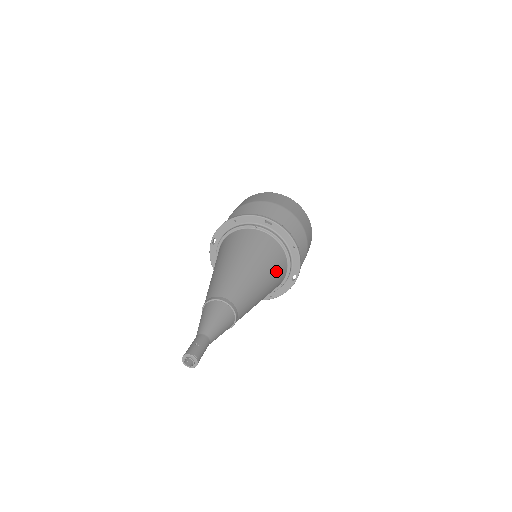
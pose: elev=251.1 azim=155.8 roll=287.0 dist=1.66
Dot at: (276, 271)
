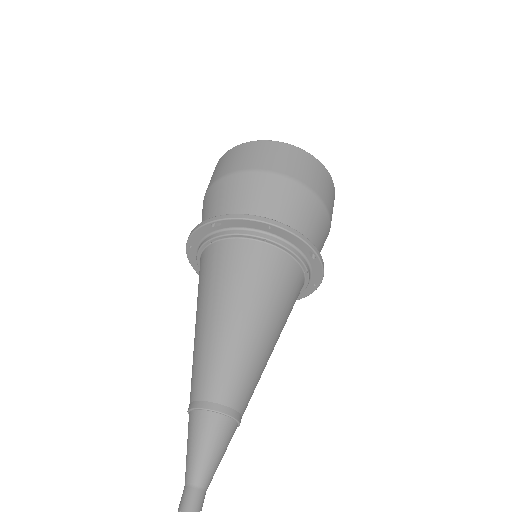
Dot at: (266, 283)
